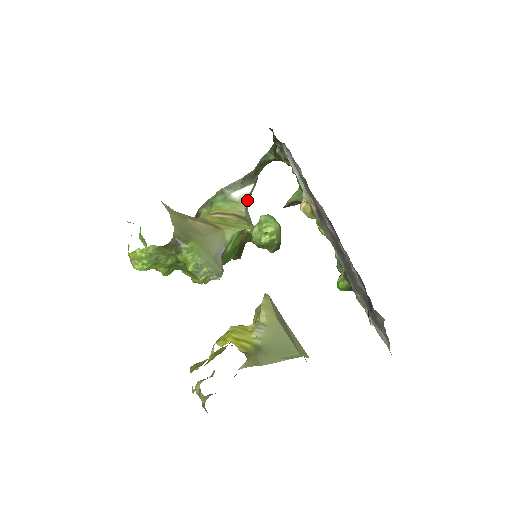
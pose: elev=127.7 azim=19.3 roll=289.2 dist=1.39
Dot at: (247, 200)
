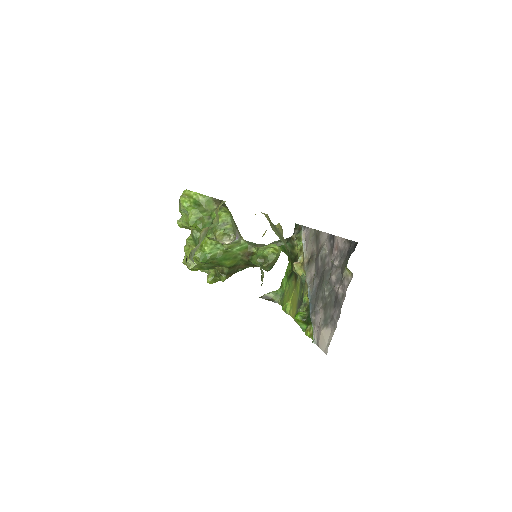
Dot at: occluded
